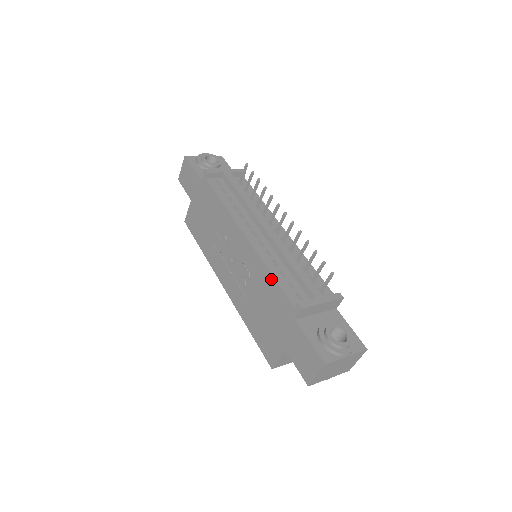
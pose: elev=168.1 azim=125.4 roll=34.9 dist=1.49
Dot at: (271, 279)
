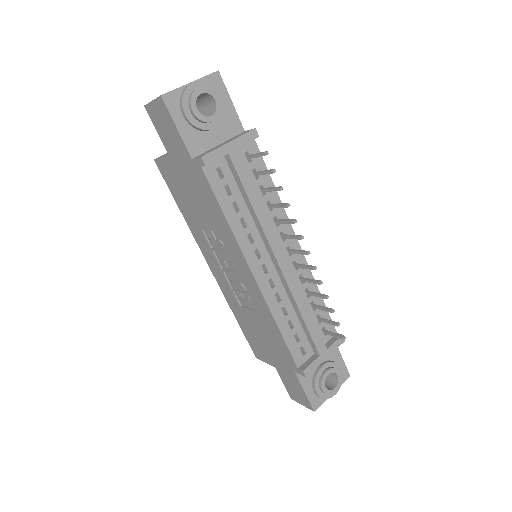
Dot at: (278, 332)
